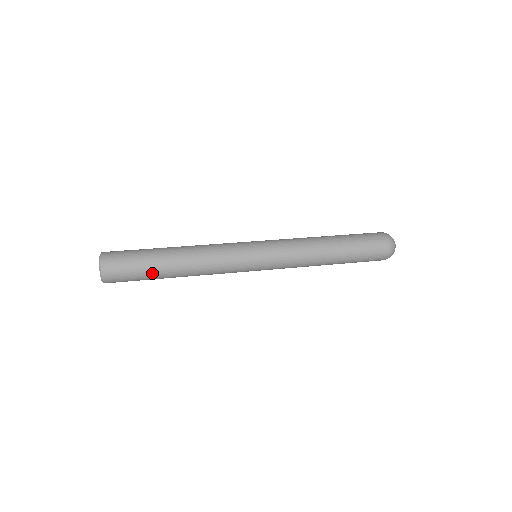
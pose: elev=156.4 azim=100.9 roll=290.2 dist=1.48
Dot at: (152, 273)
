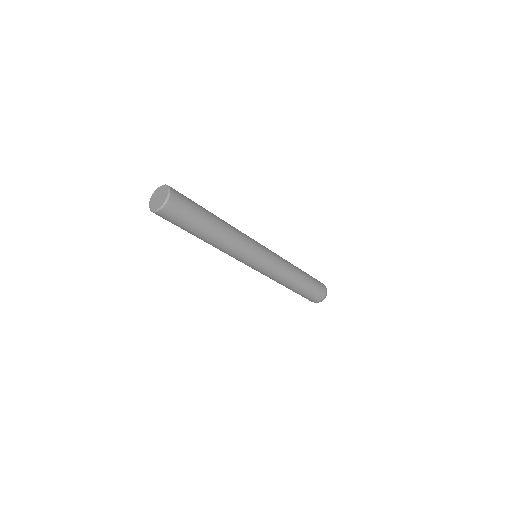
Dot at: (200, 224)
